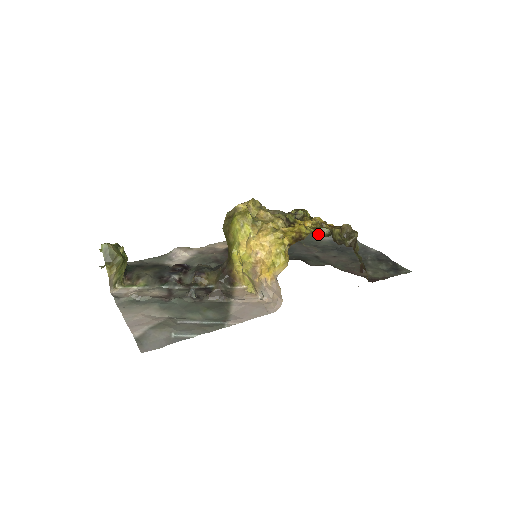
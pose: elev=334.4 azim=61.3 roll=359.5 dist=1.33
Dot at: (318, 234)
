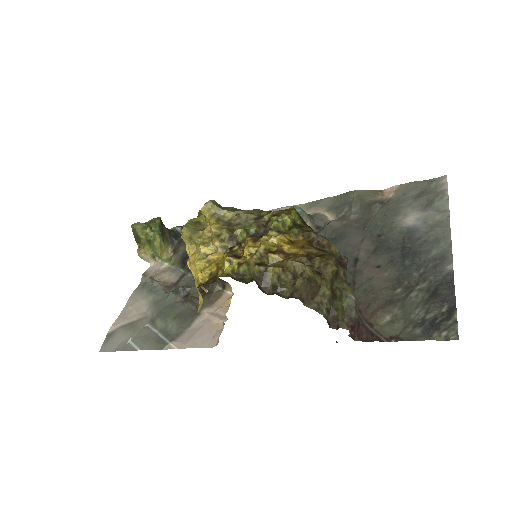
Dot at: (239, 275)
